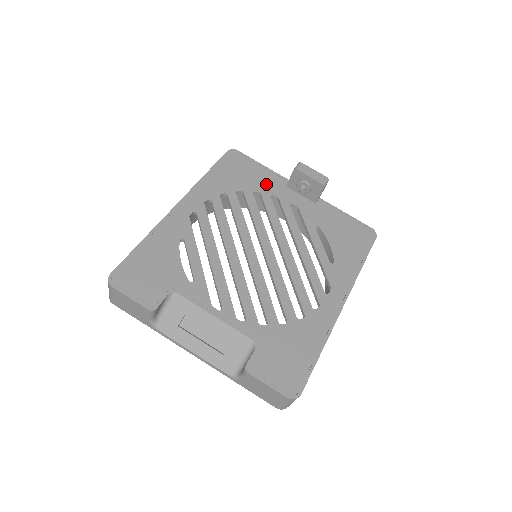
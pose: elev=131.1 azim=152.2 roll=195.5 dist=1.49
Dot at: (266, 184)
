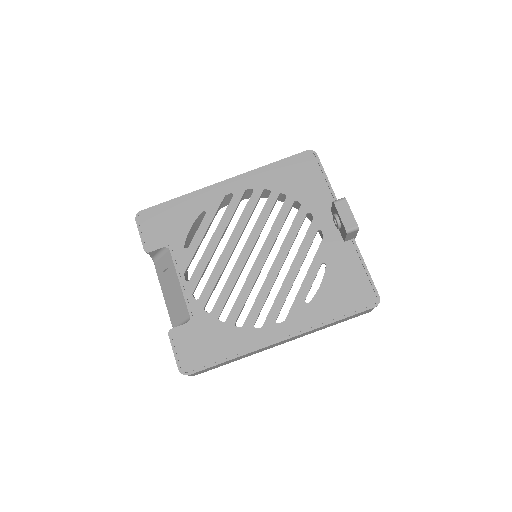
Dot at: (314, 199)
